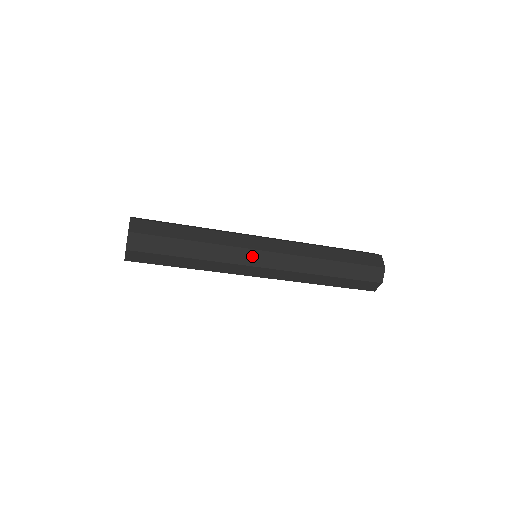
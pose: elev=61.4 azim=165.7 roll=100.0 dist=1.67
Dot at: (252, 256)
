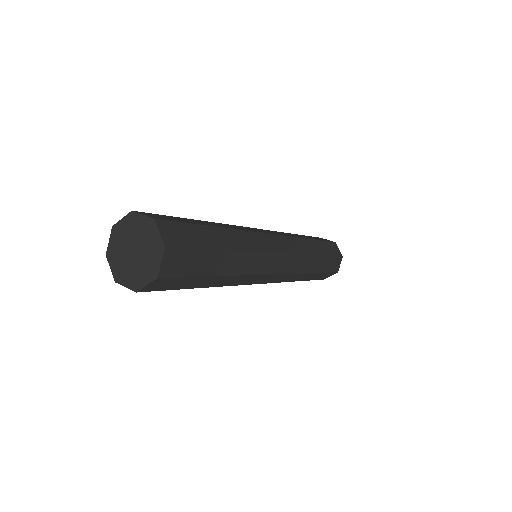
Dot at: (262, 278)
